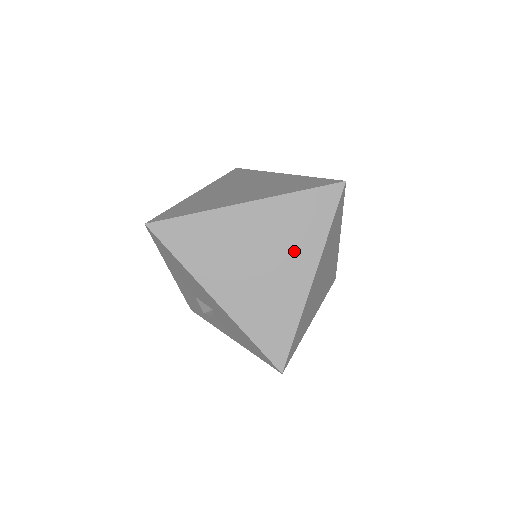
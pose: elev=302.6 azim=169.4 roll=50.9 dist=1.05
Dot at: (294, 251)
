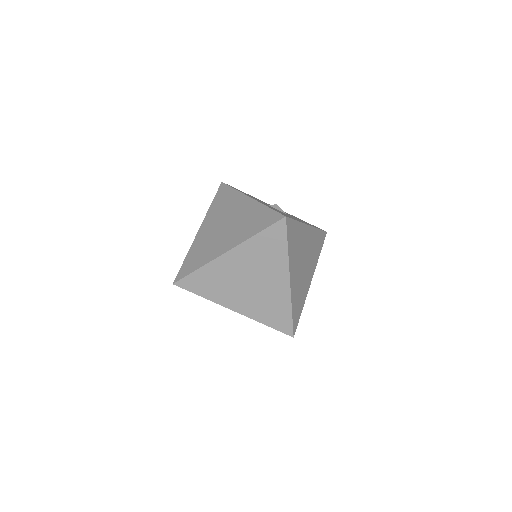
Dot at: (270, 270)
